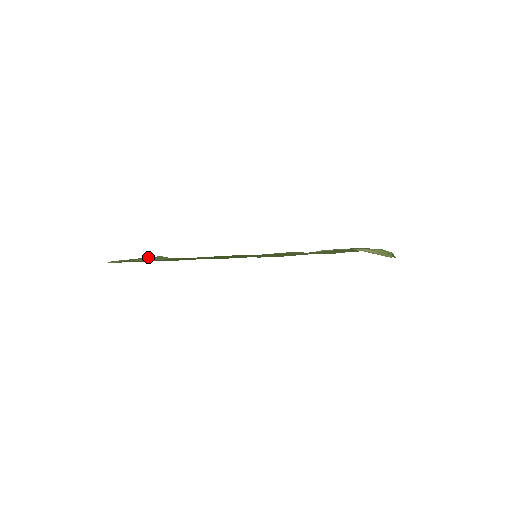
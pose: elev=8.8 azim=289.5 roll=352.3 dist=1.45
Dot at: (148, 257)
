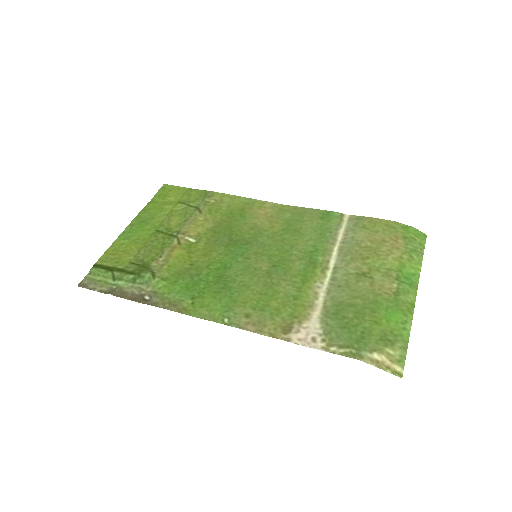
Dot at: (132, 275)
